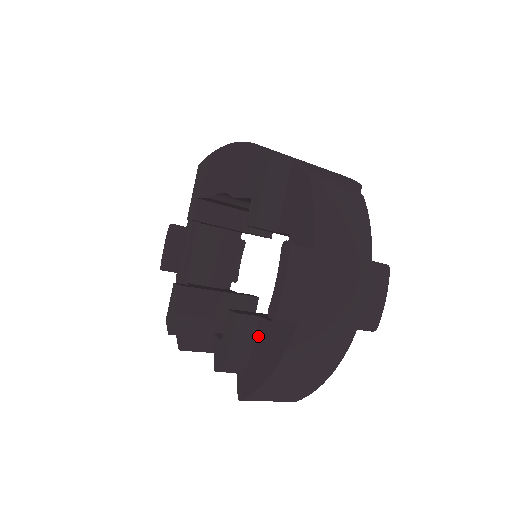
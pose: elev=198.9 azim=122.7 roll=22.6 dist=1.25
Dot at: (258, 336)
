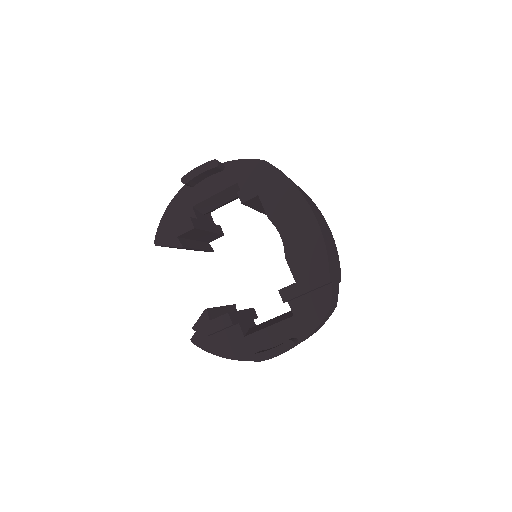
Dot at: (230, 331)
